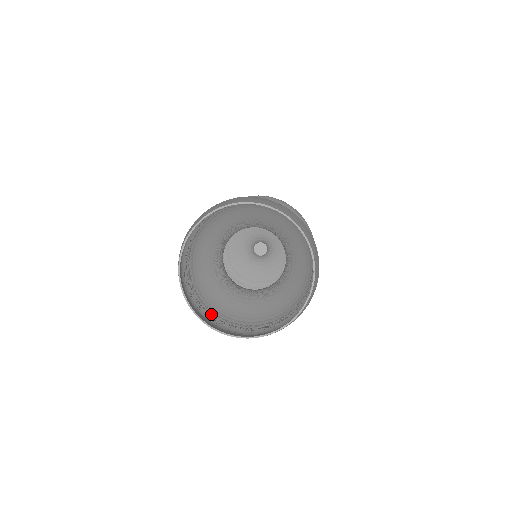
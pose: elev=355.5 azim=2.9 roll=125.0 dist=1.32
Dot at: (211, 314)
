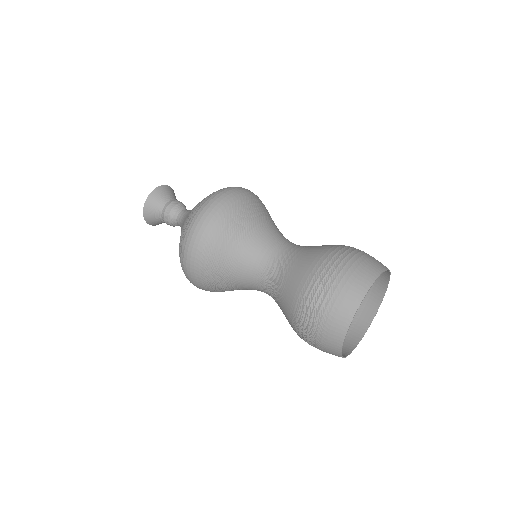
Dot at: occluded
